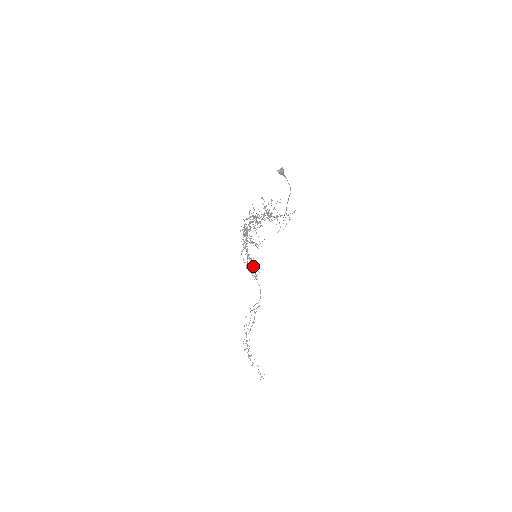
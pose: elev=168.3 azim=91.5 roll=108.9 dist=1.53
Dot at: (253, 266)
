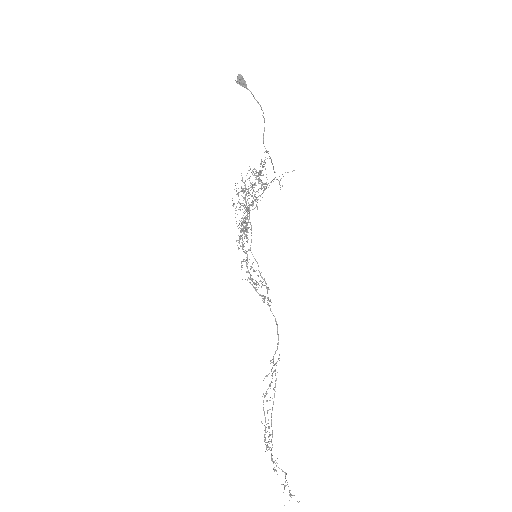
Dot at: (267, 289)
